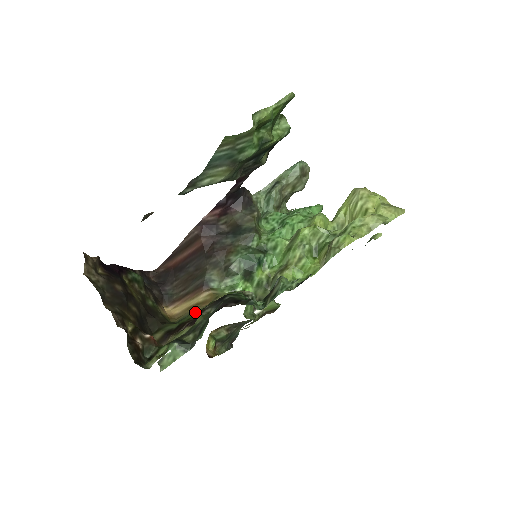
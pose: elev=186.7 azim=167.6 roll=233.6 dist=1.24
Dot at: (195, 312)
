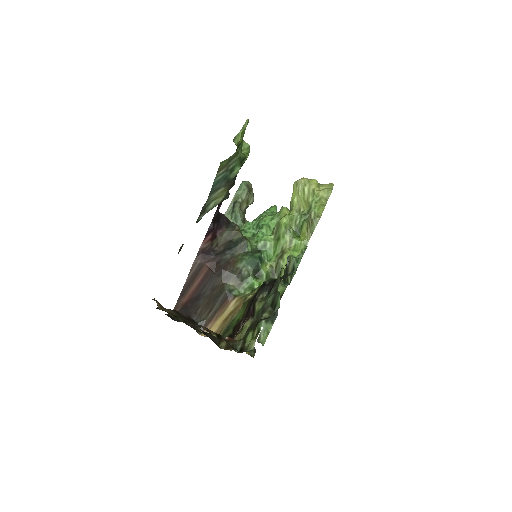
Dot at: (235, 318)
